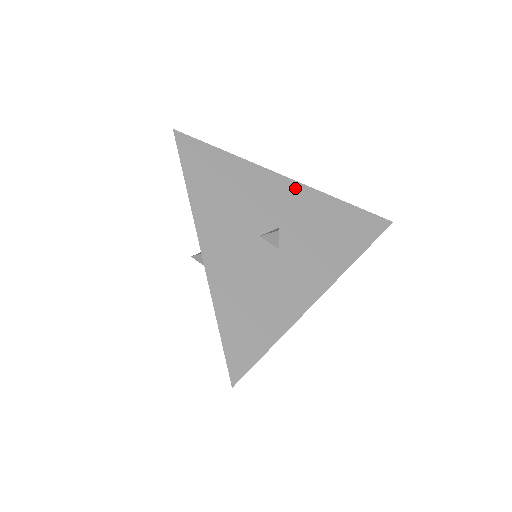
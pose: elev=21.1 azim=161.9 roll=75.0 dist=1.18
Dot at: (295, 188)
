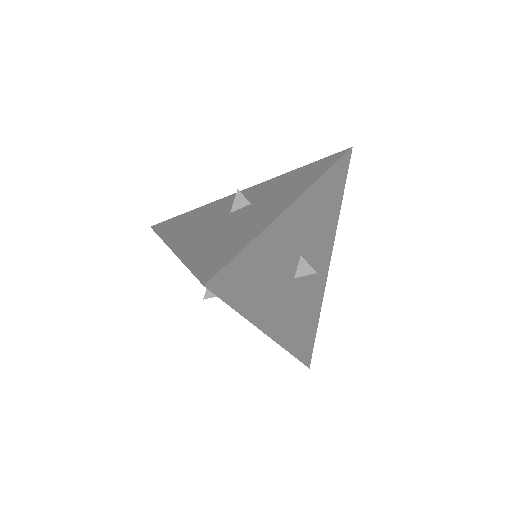
Dot at: (300, 206)
